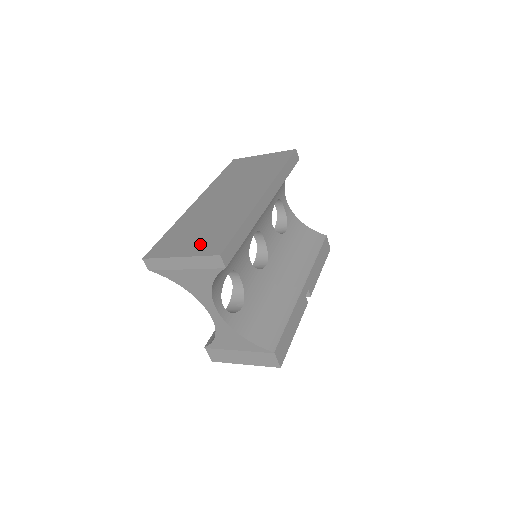
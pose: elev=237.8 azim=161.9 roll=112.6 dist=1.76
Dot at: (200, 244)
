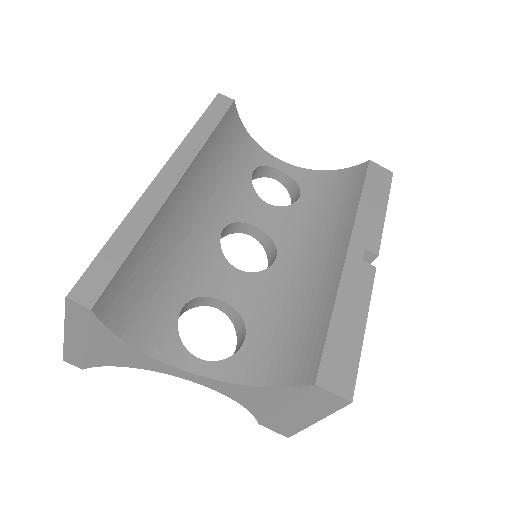
Dot at: occluded
